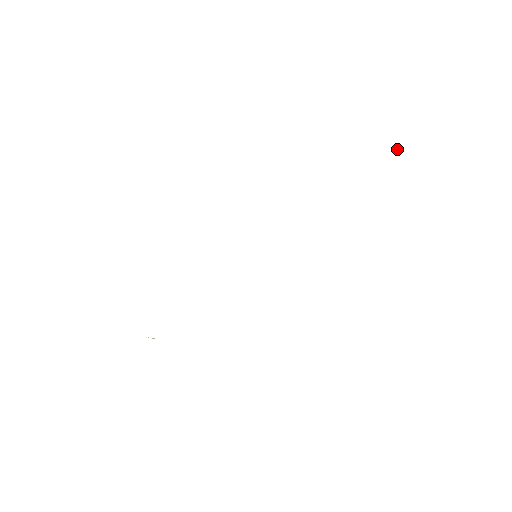
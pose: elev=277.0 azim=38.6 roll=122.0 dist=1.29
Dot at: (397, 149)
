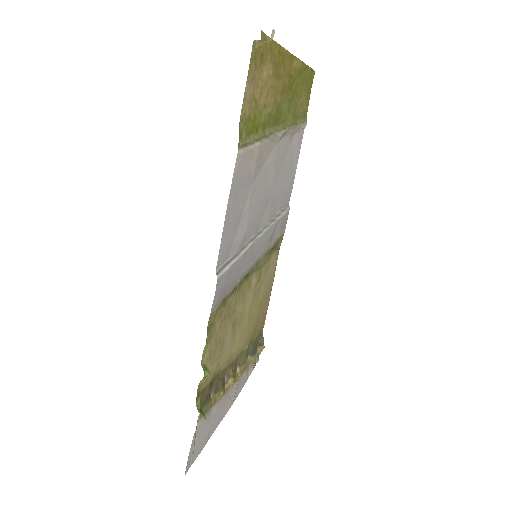
Dot at: (260, 41)
